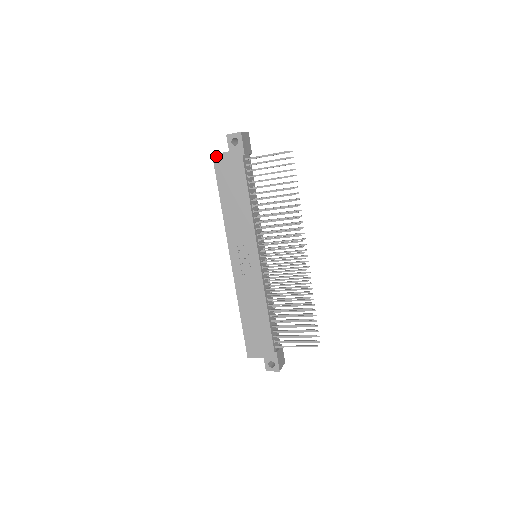
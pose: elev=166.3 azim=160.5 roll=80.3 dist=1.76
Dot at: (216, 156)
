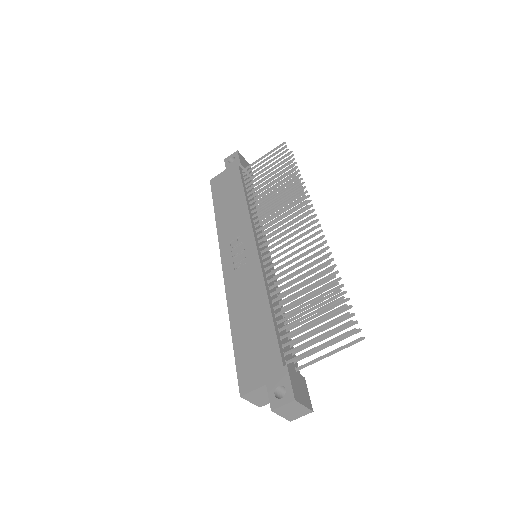
Dot at: (213, 179)
